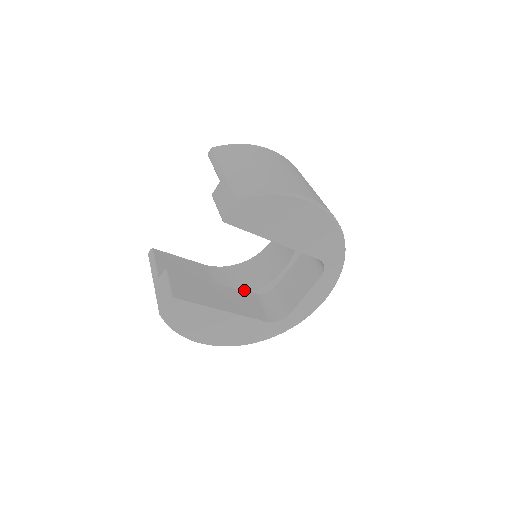
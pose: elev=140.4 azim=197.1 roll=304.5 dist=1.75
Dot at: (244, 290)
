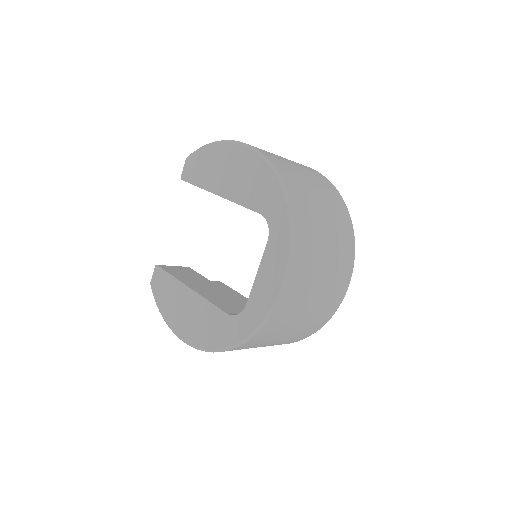
Dot at: occluded
